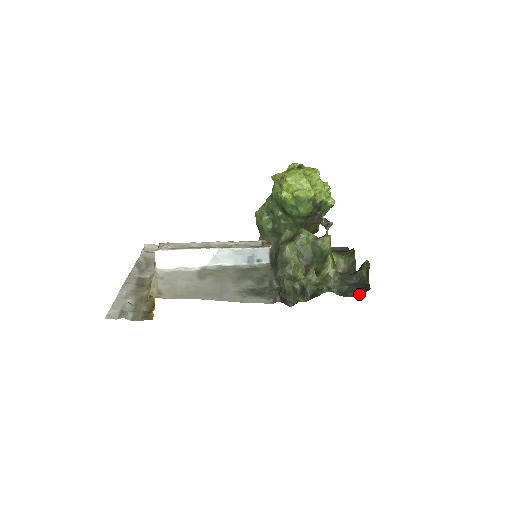
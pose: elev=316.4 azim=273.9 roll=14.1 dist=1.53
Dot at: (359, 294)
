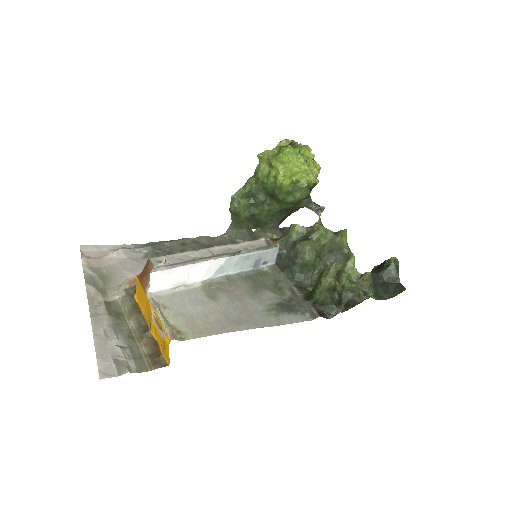
Dot at: (393, 295)
